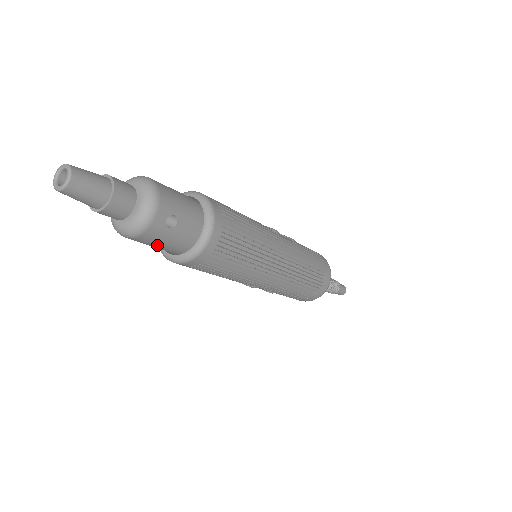
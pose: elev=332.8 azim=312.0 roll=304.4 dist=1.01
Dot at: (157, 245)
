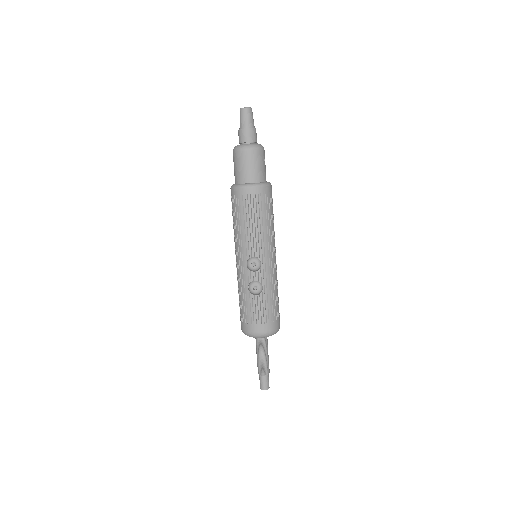
Dot at: (255, 165)
